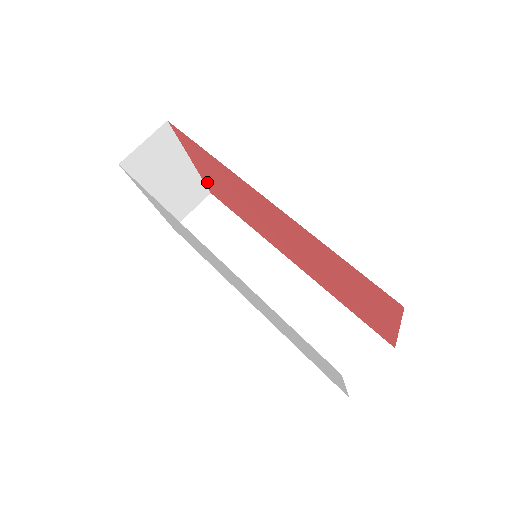
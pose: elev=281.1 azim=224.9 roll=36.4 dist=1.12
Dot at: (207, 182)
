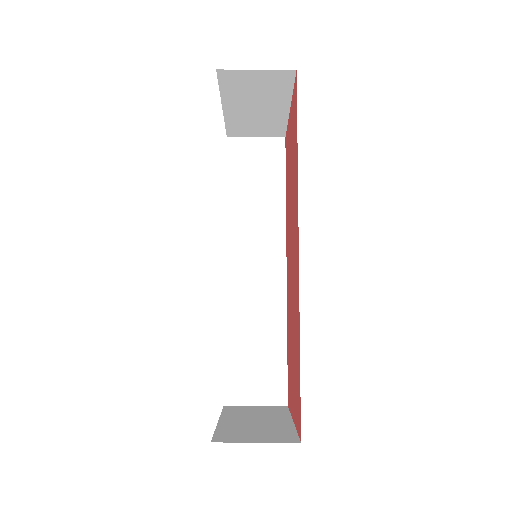
Dot at: occluded
